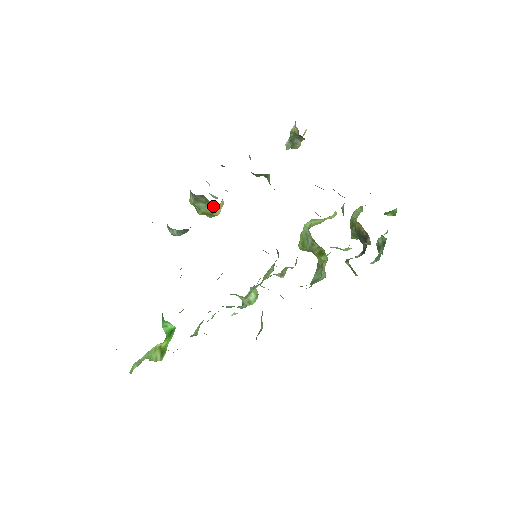
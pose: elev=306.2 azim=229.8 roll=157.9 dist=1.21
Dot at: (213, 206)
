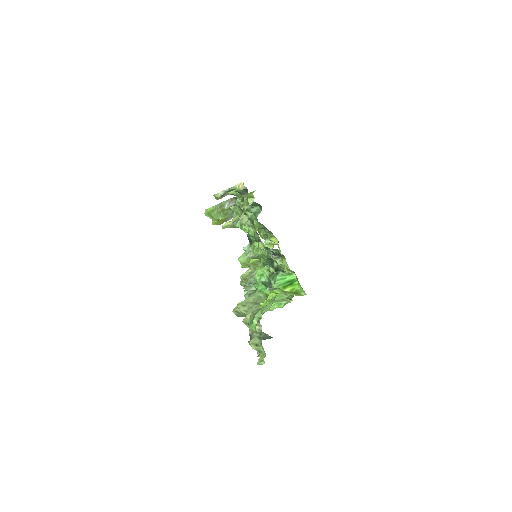
Dot at: occluded
